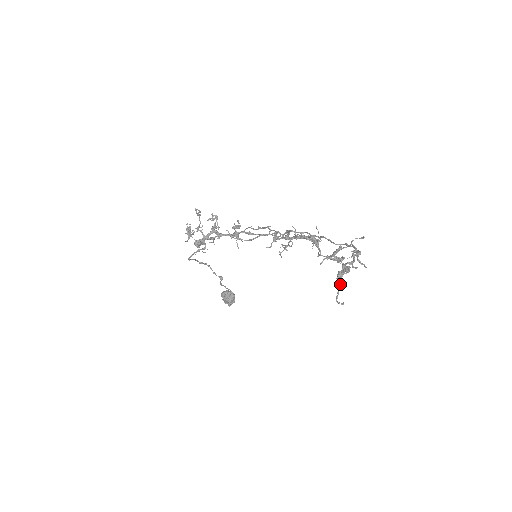
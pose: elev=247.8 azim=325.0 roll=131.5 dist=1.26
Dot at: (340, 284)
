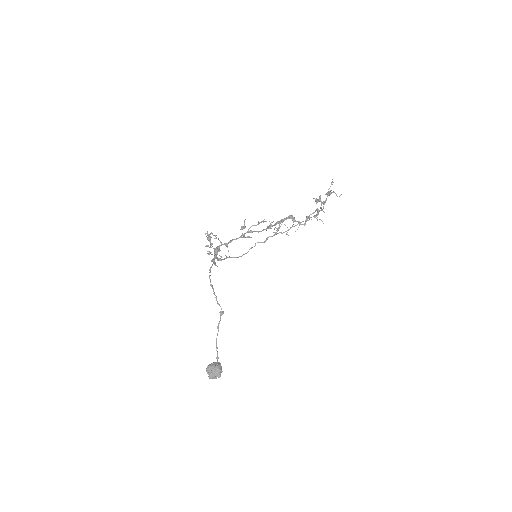
Dot at: (332, 192)
